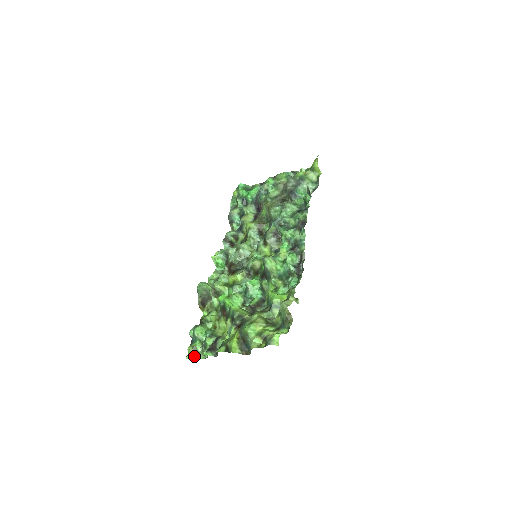
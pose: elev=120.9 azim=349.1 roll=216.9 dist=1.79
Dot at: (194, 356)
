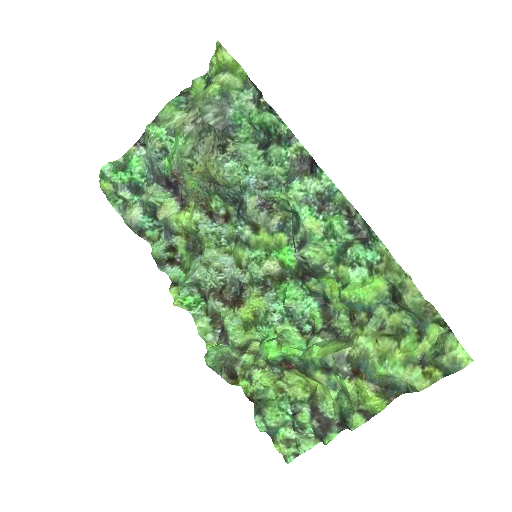
Dot at: (297, 451)
